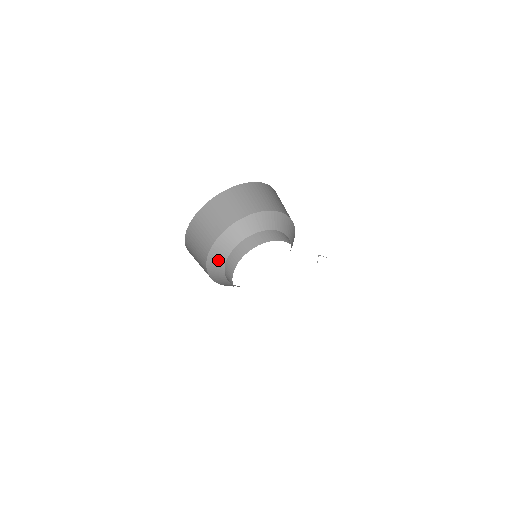
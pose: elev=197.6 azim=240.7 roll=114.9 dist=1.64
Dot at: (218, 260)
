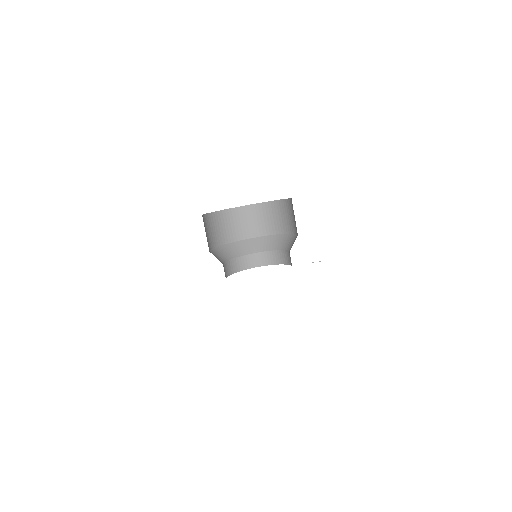
Dot at: (217, 258)
